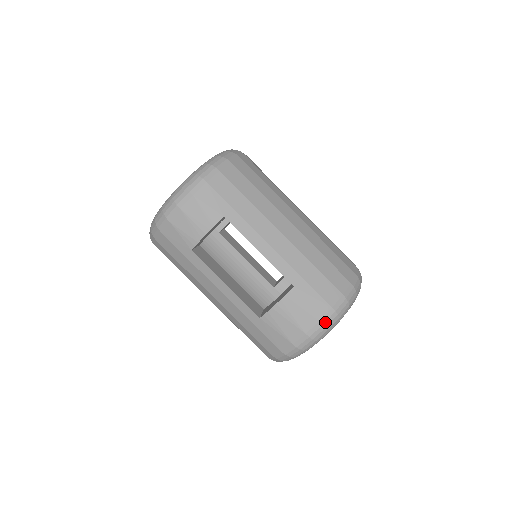
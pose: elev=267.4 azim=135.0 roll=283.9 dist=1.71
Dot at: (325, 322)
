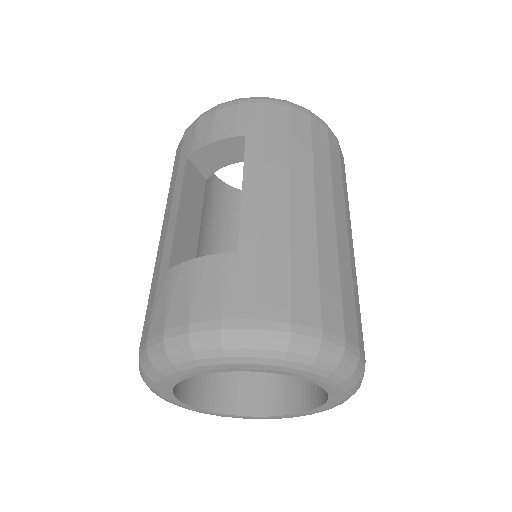
Dot at: (227, 329)
